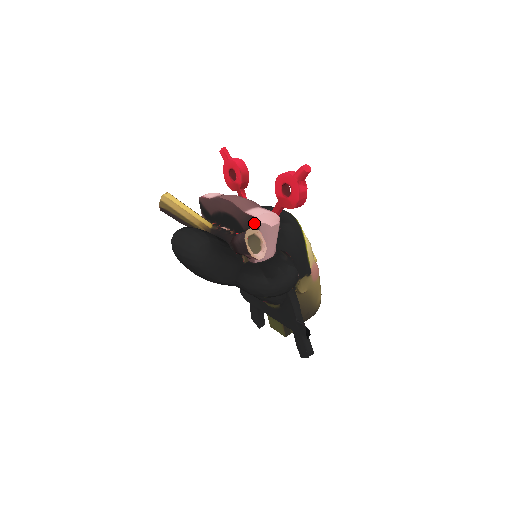
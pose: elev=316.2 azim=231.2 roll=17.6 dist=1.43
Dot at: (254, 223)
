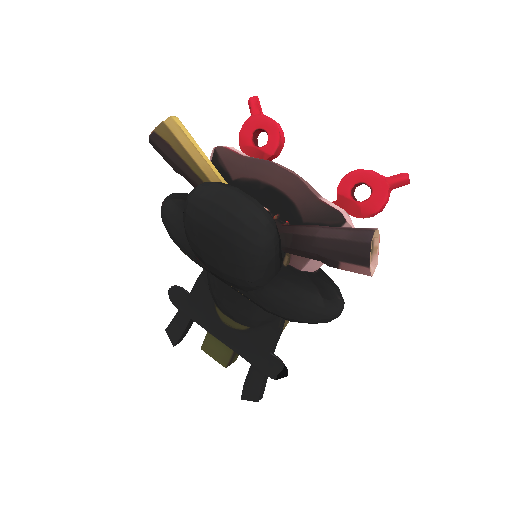
Dot at: (333, 219)
